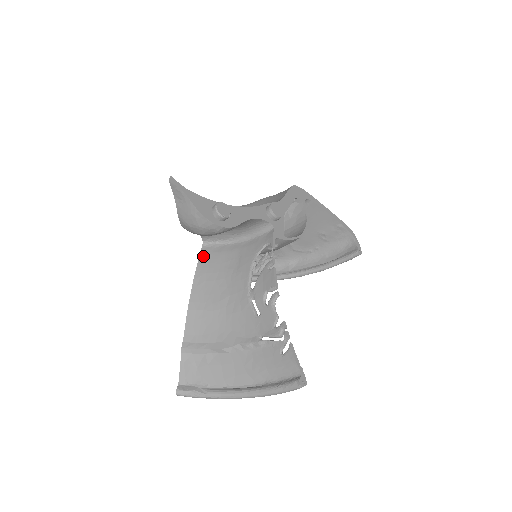
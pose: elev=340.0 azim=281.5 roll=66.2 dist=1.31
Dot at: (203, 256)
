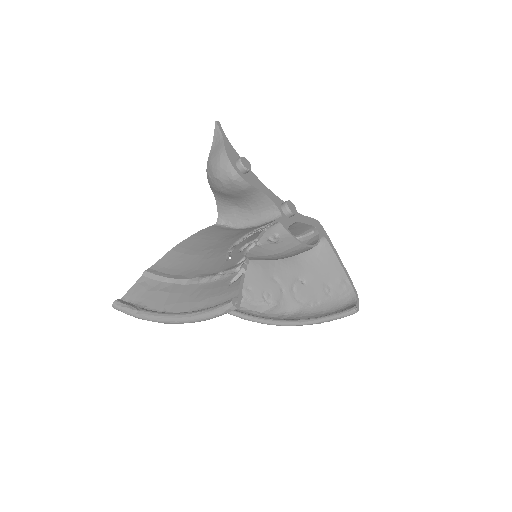
Dot at: (210, 228)
